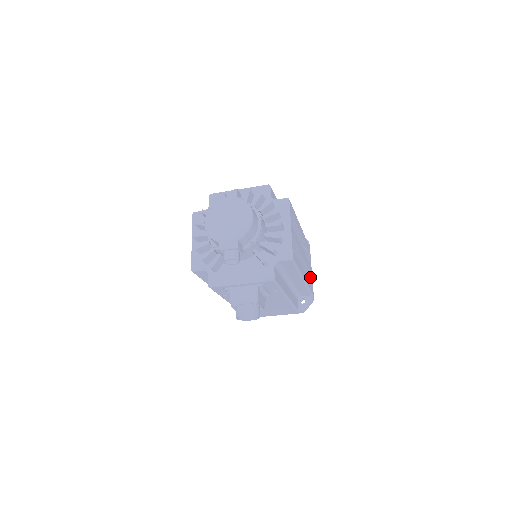
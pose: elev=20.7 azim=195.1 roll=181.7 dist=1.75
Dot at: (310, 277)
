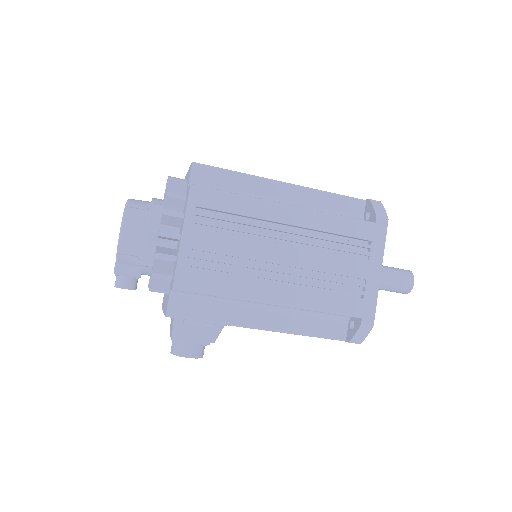
Dot at: (360, 286)
